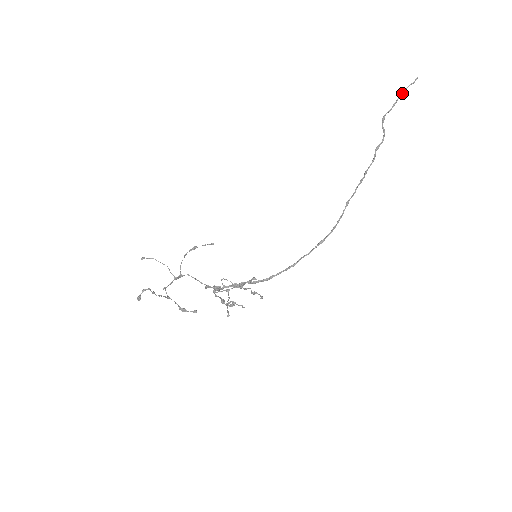
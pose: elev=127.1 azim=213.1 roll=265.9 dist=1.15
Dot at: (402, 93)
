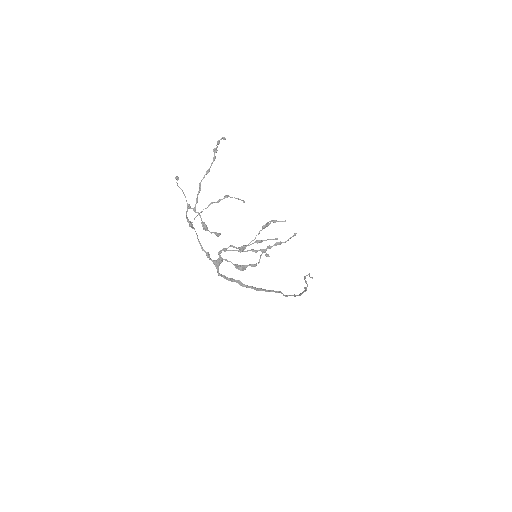
Dot at: (309, 276)
